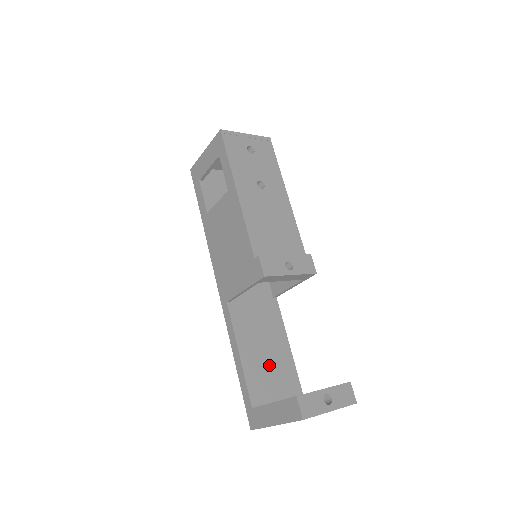
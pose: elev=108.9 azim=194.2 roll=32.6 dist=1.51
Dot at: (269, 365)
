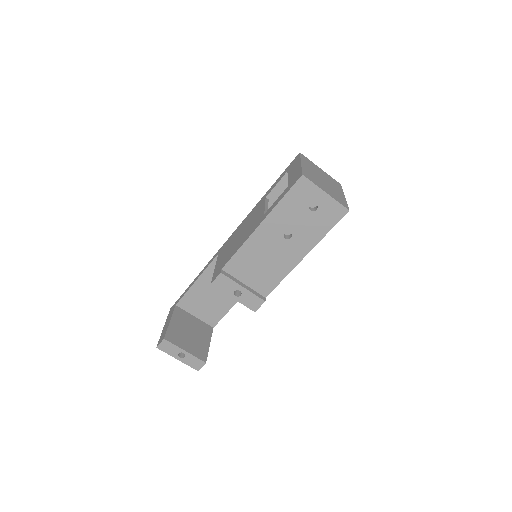
Dot at: (208, 300)
